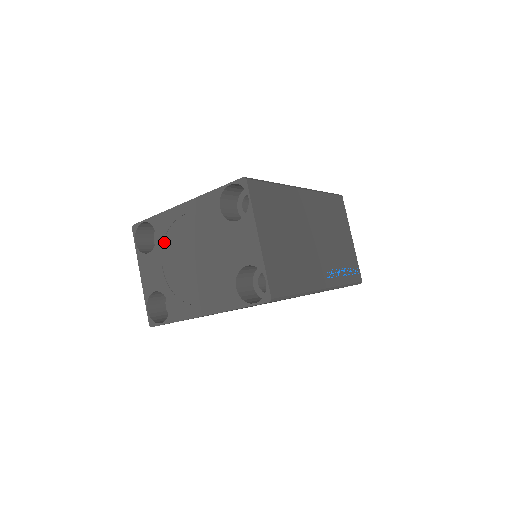
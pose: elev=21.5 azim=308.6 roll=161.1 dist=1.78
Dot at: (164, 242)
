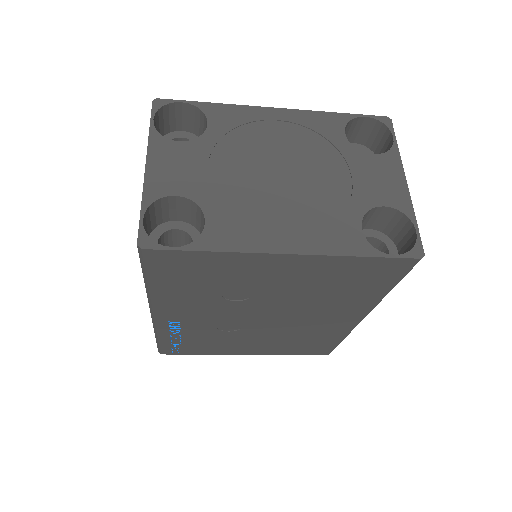
Dot at: (223, 138)
